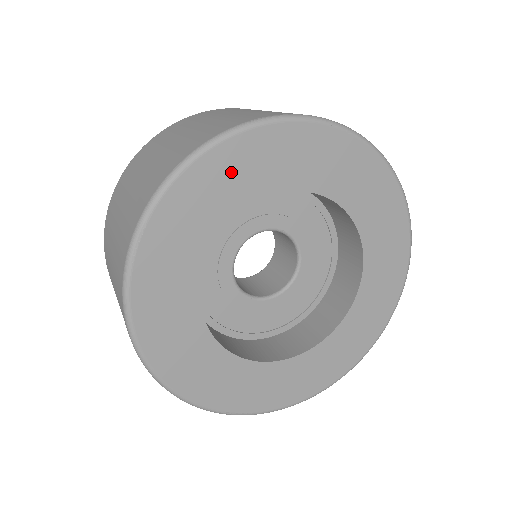
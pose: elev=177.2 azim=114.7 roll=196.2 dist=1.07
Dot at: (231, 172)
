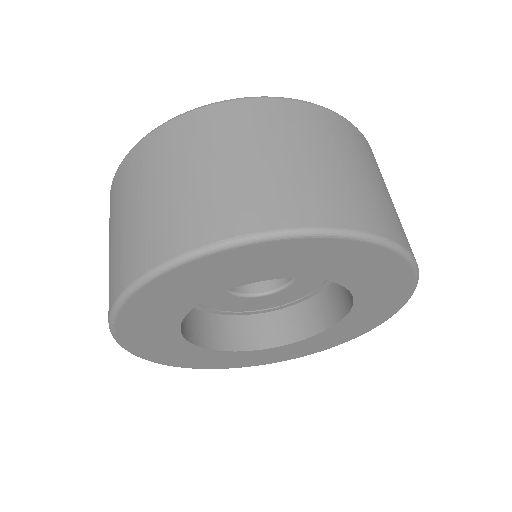
Dot at: (191, 281)
